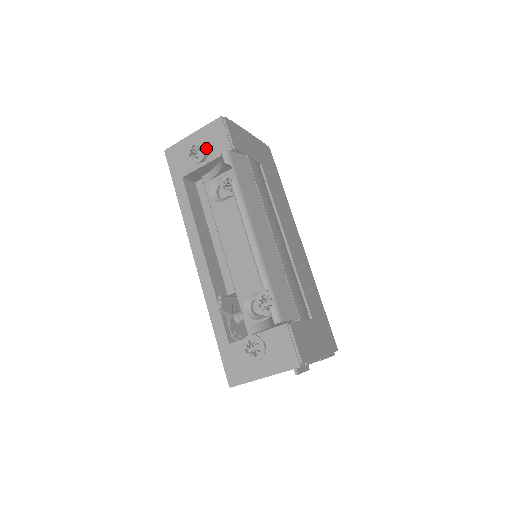
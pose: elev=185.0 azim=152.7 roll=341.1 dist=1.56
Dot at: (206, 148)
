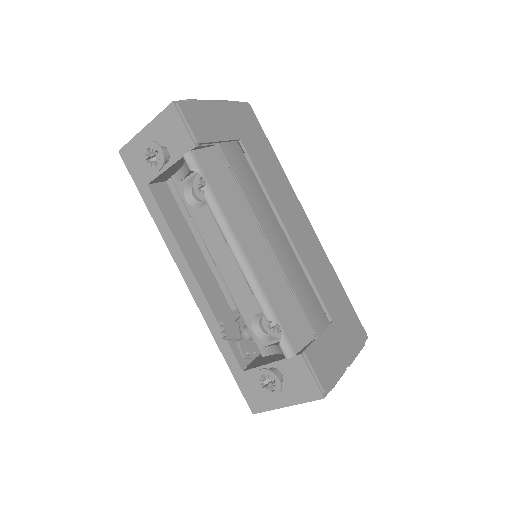
Dot at: (165, 146)
